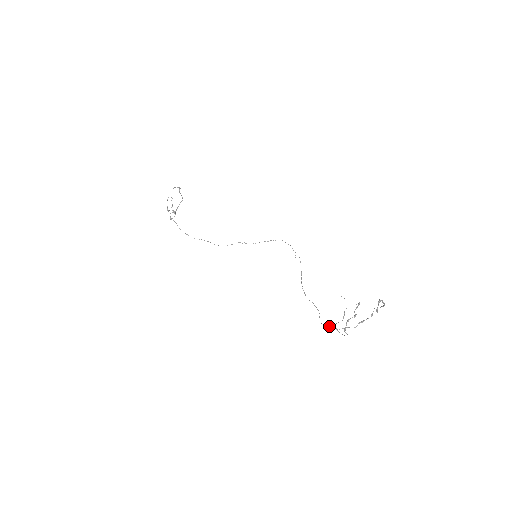
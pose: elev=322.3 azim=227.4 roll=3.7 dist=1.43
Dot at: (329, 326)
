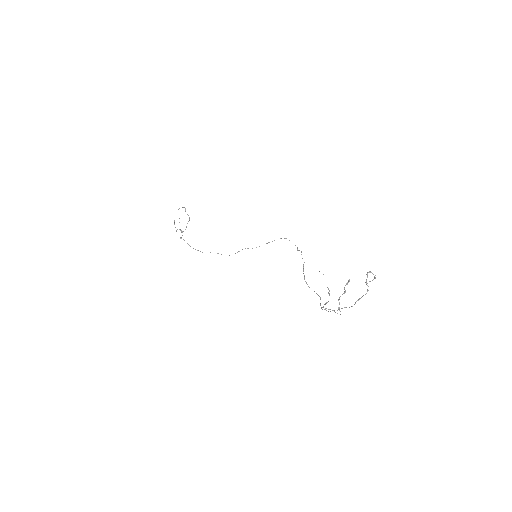
Dot at: (322, 307)
